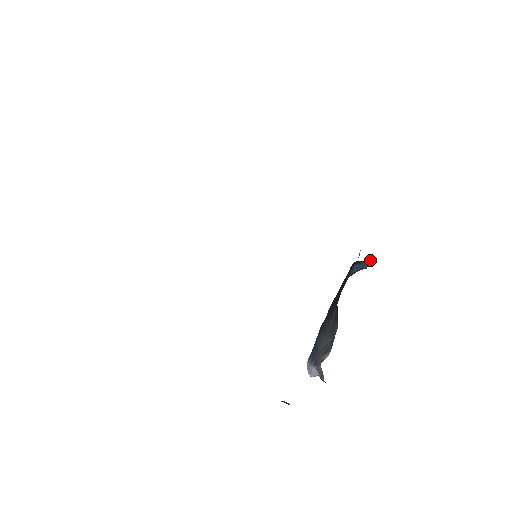
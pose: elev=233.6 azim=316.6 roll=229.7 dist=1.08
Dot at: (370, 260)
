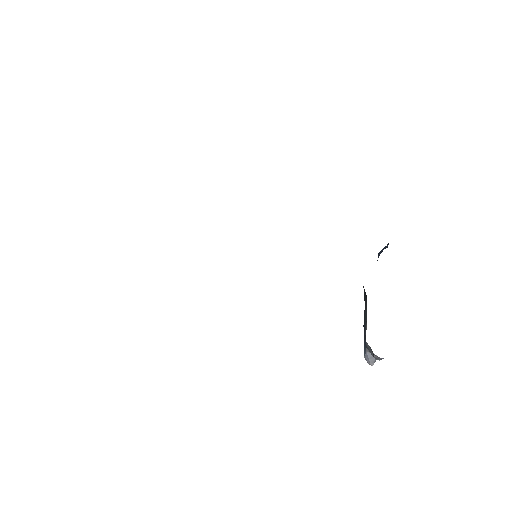
Dot at: occluded
